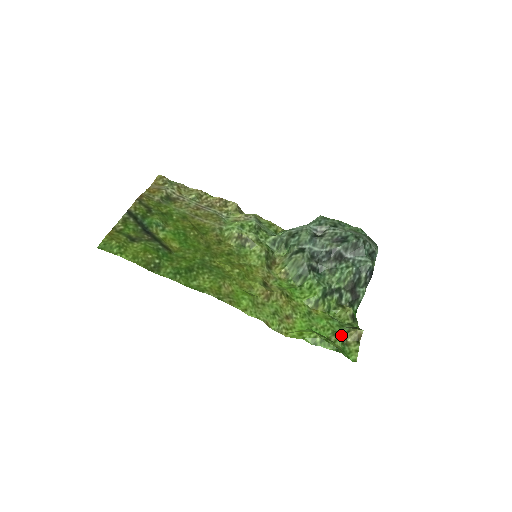
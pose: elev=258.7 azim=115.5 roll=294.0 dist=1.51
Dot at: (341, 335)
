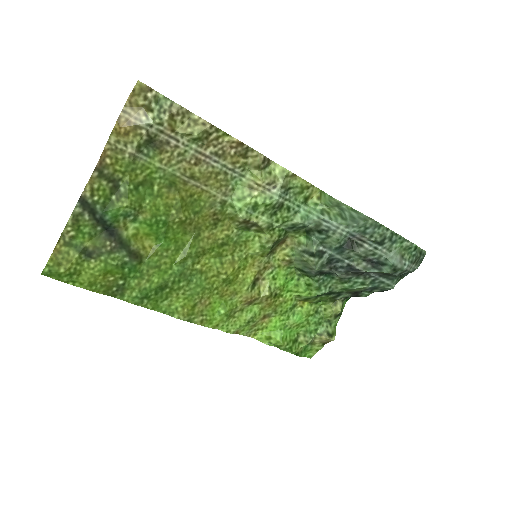
Dot at: (310, 339)
